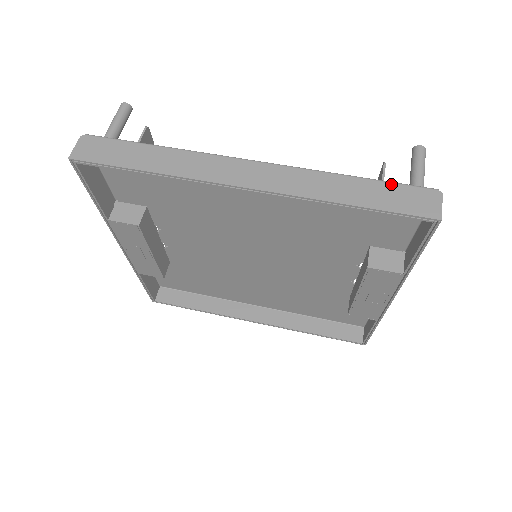
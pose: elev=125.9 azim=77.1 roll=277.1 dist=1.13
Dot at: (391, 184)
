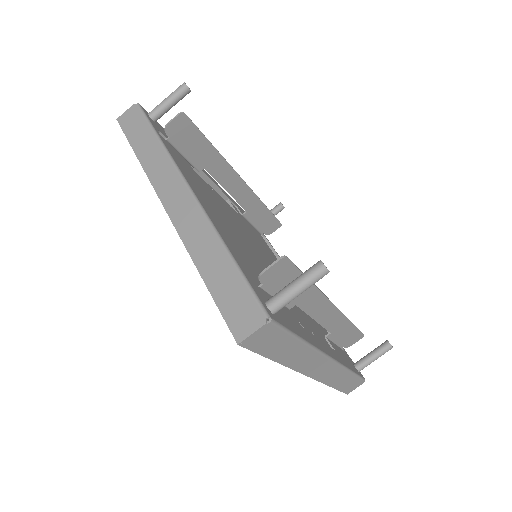
Dot at: (242, 281)
